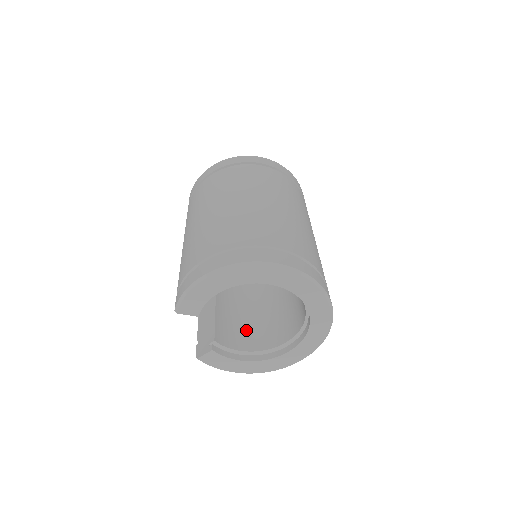
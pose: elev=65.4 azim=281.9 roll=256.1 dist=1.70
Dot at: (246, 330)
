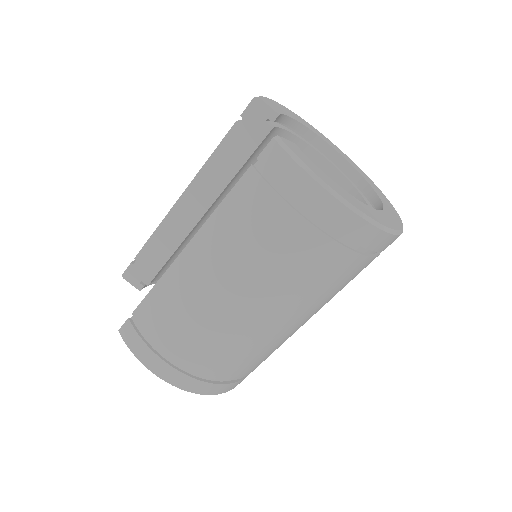
Dot at: occluded
